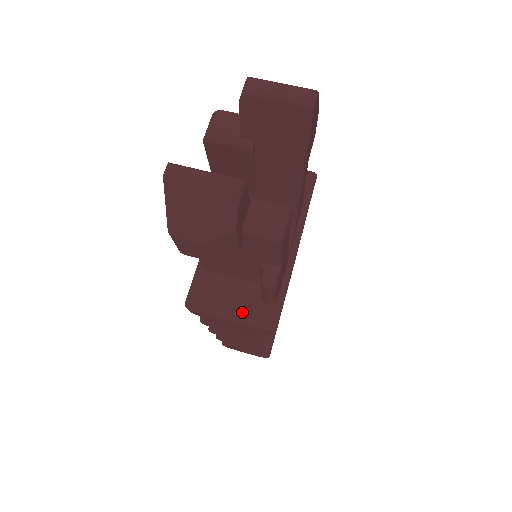
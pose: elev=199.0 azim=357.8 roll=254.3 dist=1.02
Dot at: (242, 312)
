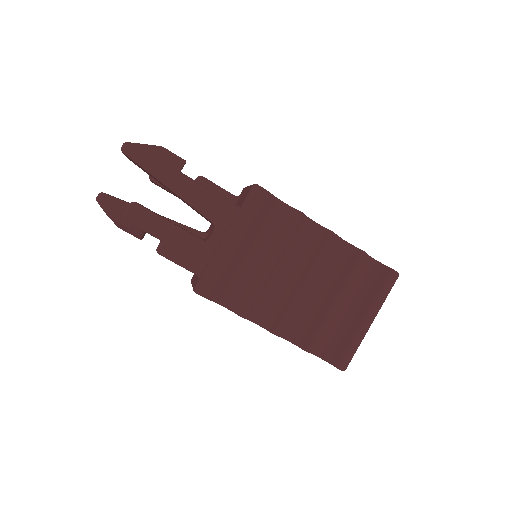
Dot at: (194, 282)
